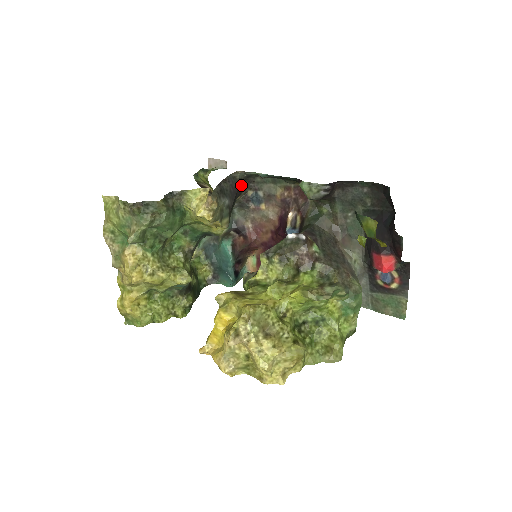
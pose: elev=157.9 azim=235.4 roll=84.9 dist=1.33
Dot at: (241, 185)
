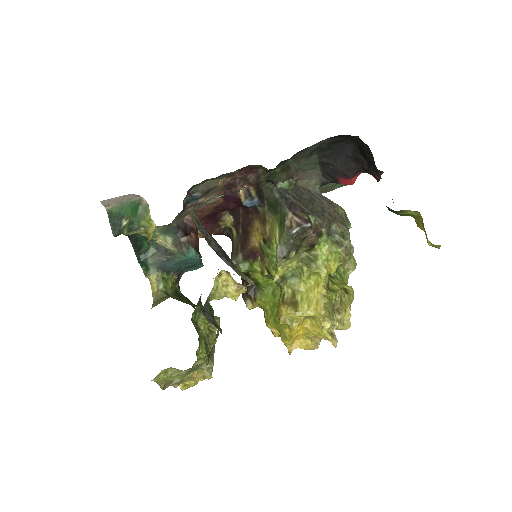
Dot at: occluded
